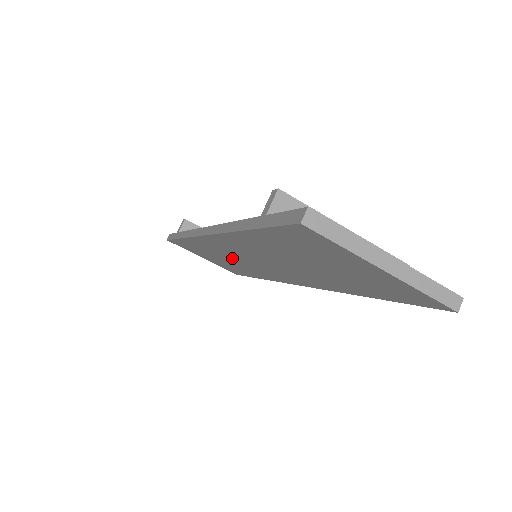
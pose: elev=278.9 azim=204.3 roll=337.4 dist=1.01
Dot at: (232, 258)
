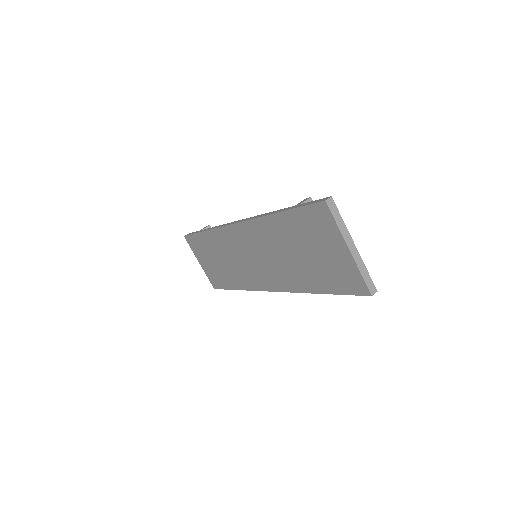
Dot at: (234, 256)
